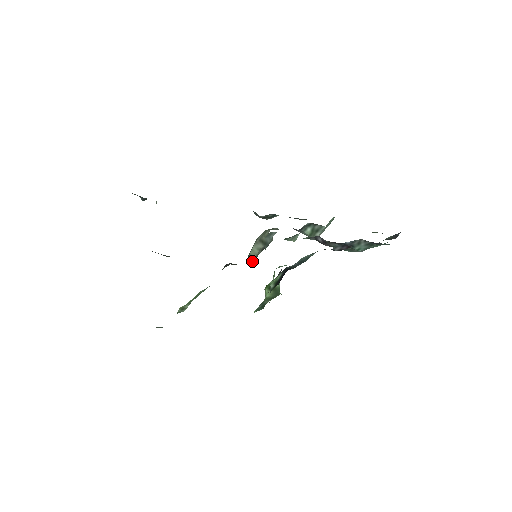
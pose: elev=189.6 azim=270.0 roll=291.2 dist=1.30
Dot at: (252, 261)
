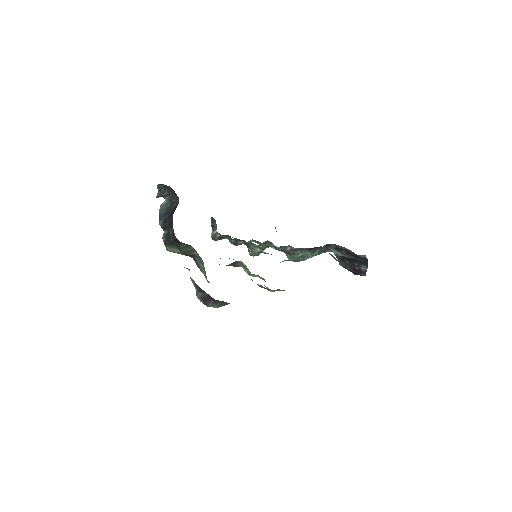
Dot at: occluded
